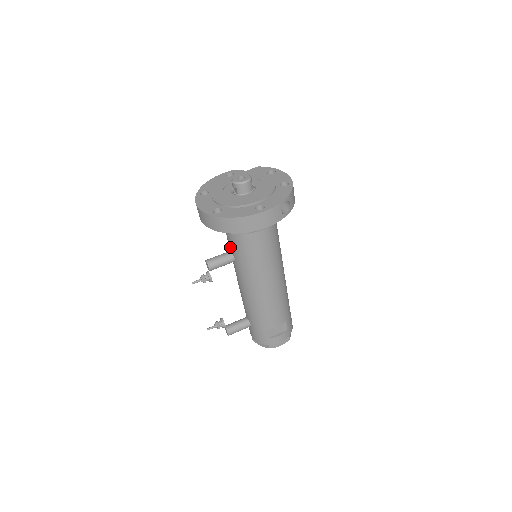
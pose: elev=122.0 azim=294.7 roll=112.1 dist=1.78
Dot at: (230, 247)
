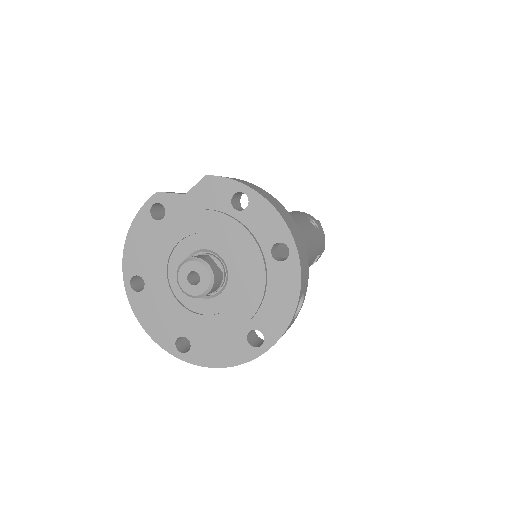
Dot at: occluded
